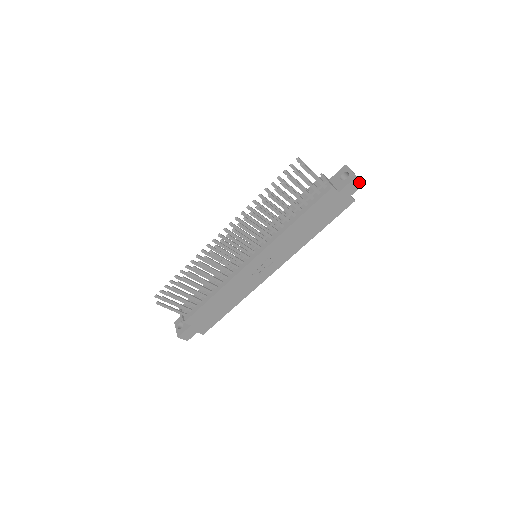
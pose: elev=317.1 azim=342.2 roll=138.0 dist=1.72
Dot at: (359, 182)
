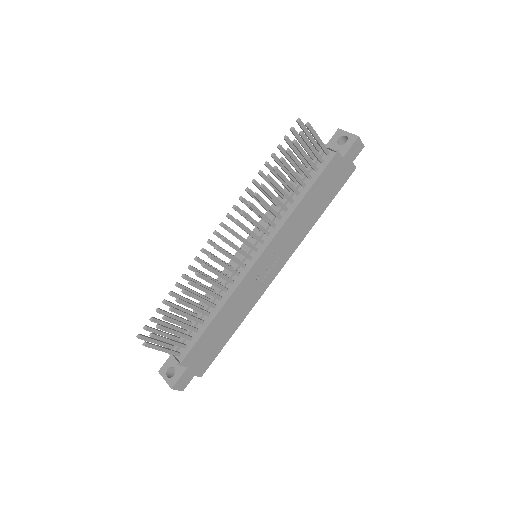
Dot at: (360, 144)
